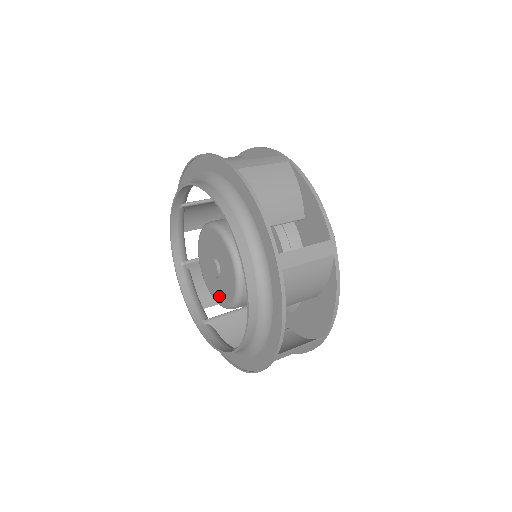
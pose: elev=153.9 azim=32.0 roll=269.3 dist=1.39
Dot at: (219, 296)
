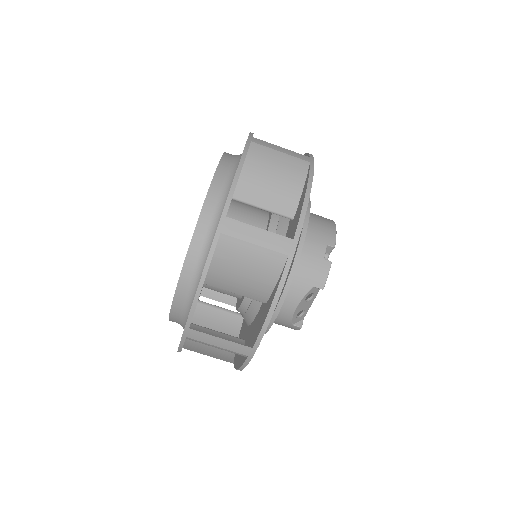
Dot at: occluded
